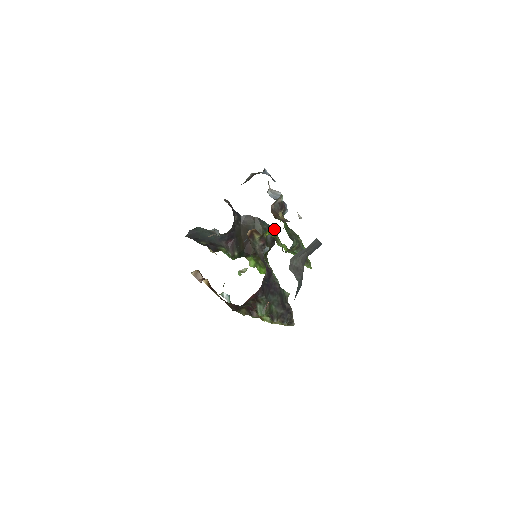
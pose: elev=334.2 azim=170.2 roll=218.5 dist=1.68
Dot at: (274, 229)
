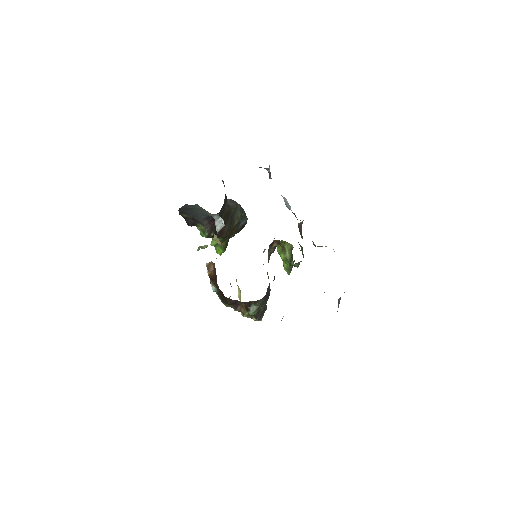
Dot at: (247, 218)
